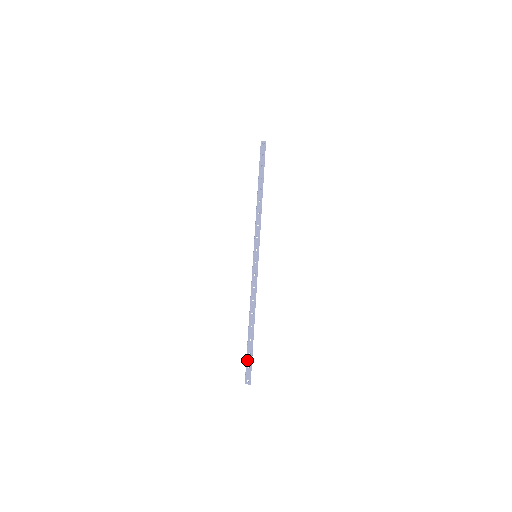
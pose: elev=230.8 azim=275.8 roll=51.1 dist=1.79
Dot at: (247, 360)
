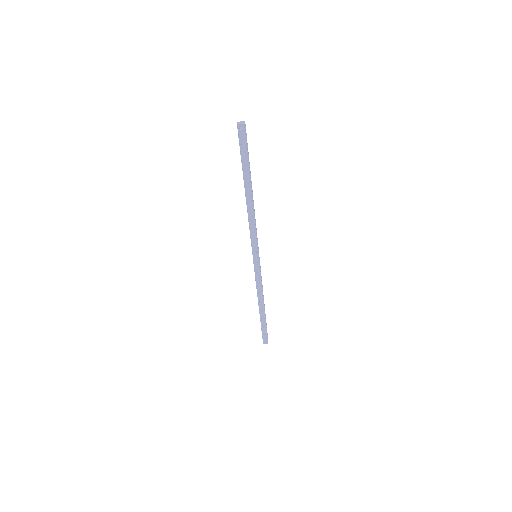
Dot at: (262, 330)
